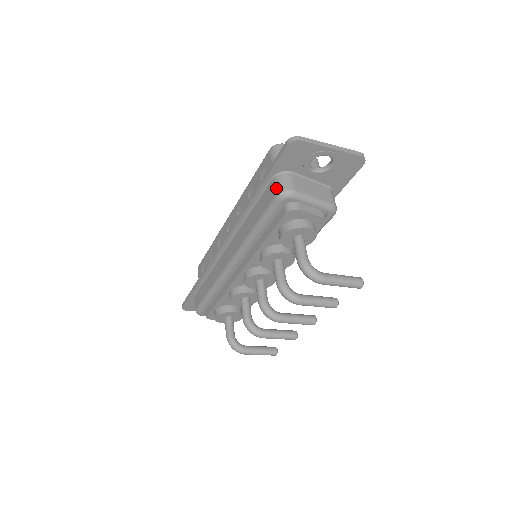
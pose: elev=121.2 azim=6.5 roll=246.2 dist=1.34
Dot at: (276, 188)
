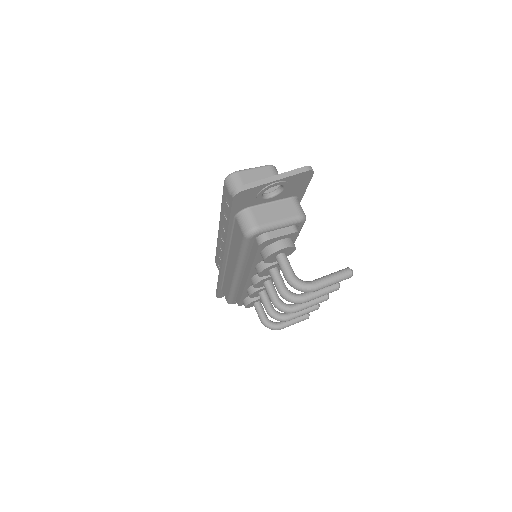
Dot at: (241, 228)
